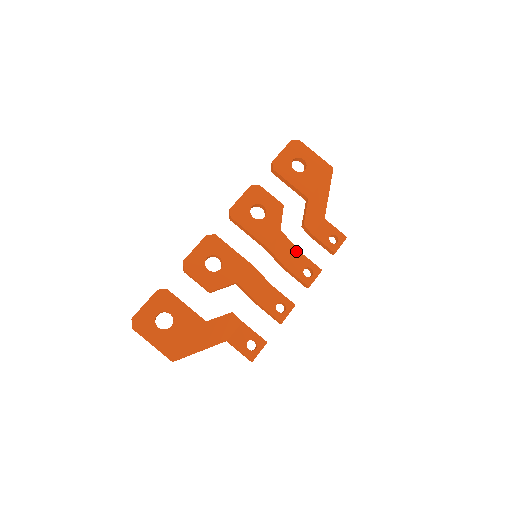
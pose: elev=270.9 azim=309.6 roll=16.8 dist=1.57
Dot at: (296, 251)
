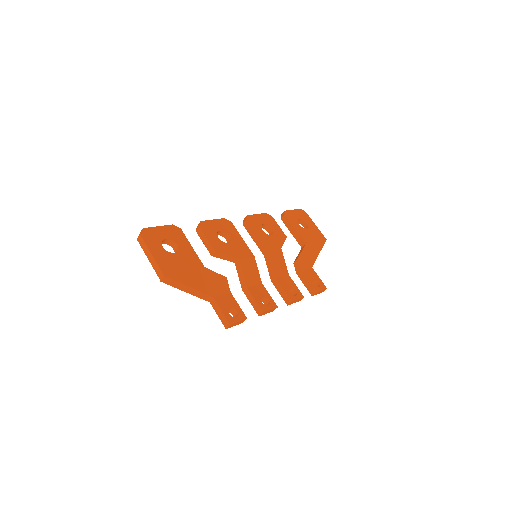
Dot at: (287, 273)
